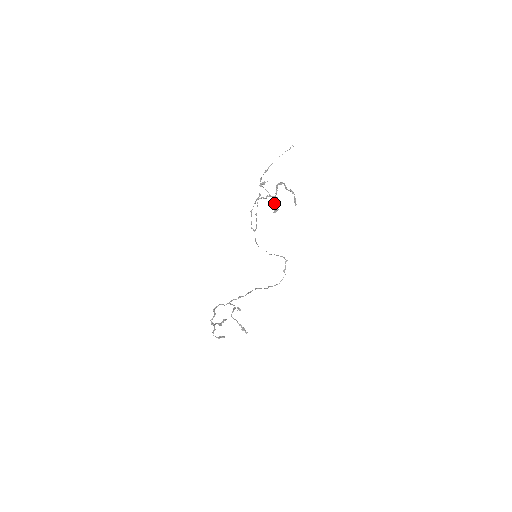
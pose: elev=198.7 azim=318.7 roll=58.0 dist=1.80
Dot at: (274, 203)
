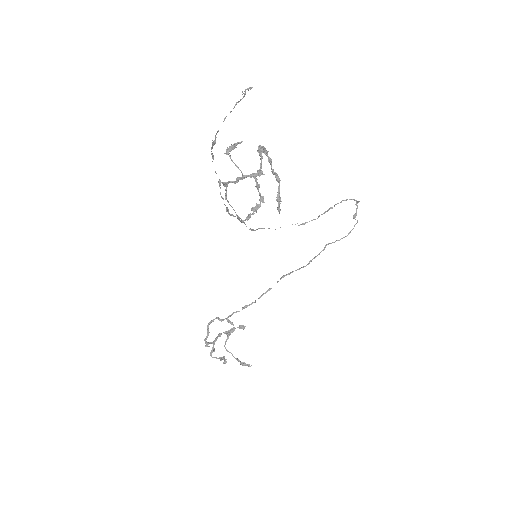
Dot at: (256, 187)
